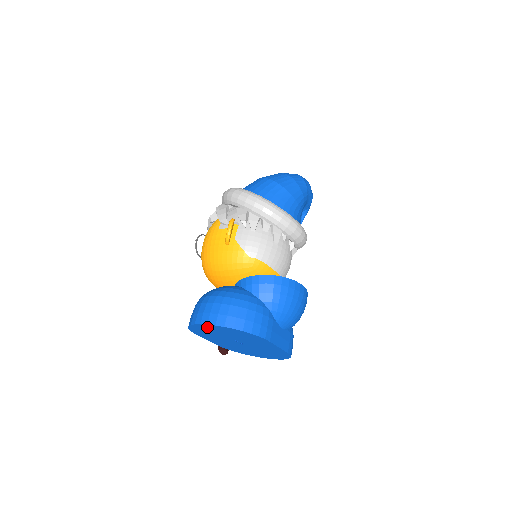
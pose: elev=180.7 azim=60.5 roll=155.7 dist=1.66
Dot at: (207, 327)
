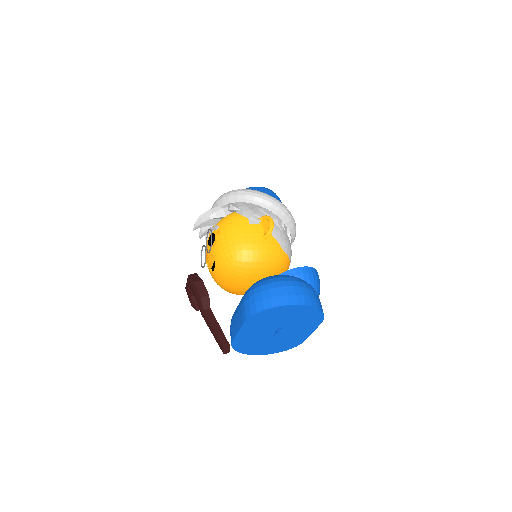
Dot at: (287, 309)
